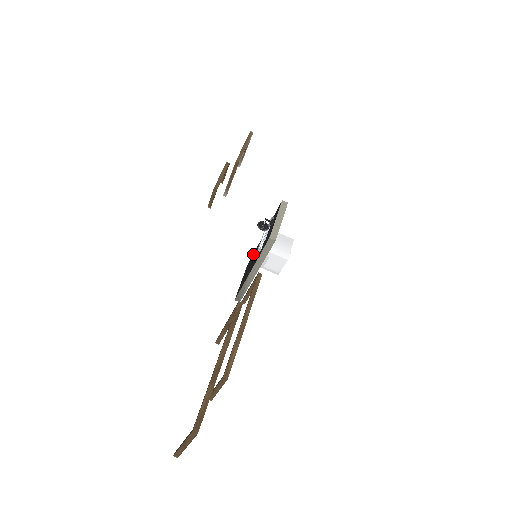
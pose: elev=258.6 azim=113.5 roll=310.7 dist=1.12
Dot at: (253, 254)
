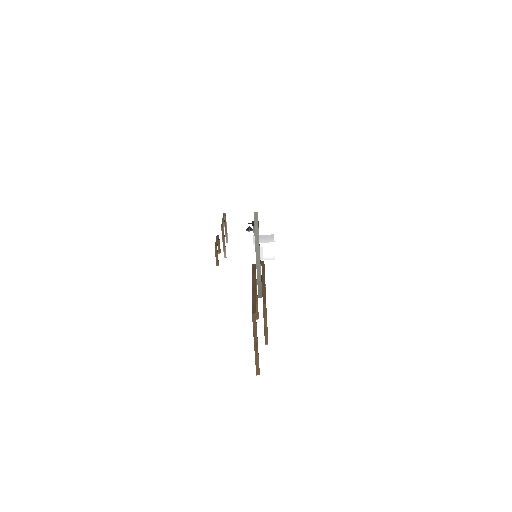
Dot at: occluded
